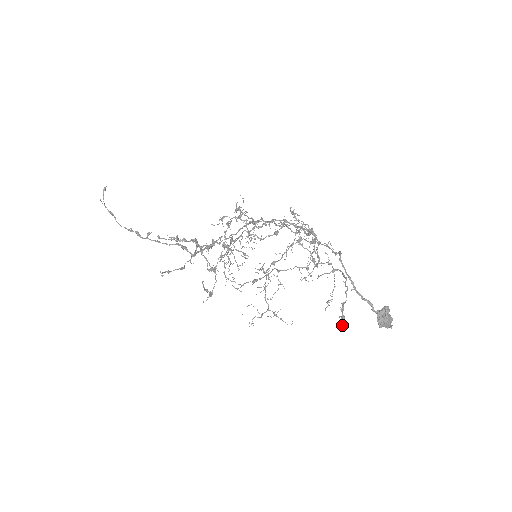
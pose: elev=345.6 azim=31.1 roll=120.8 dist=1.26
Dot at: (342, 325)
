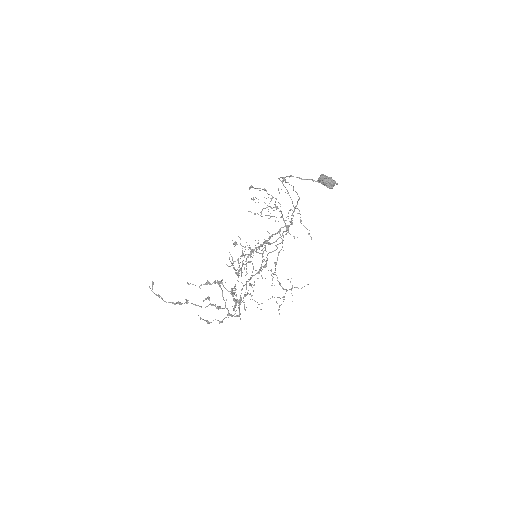
Dot at: (282, 178)
